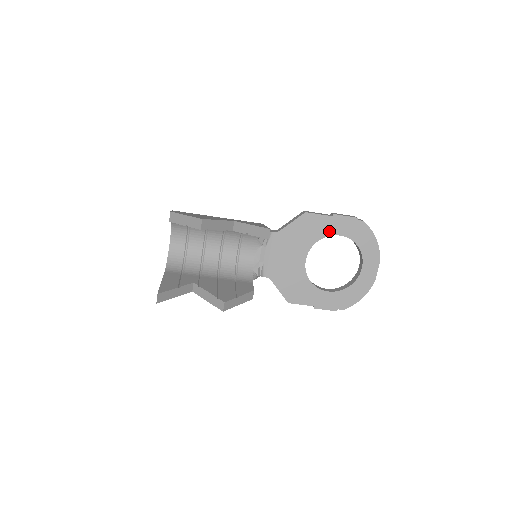
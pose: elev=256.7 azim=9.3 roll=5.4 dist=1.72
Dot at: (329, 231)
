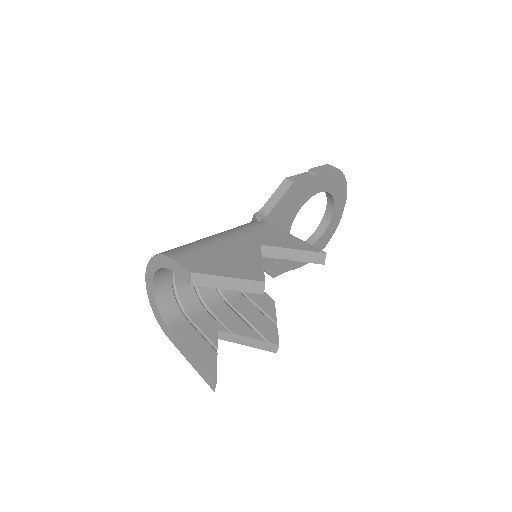
Dot at: (311, 192)
